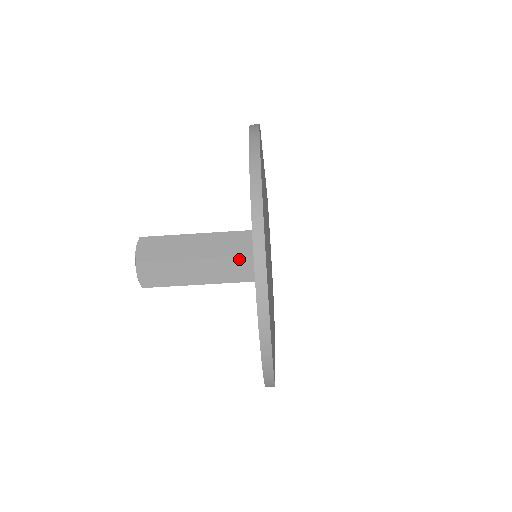
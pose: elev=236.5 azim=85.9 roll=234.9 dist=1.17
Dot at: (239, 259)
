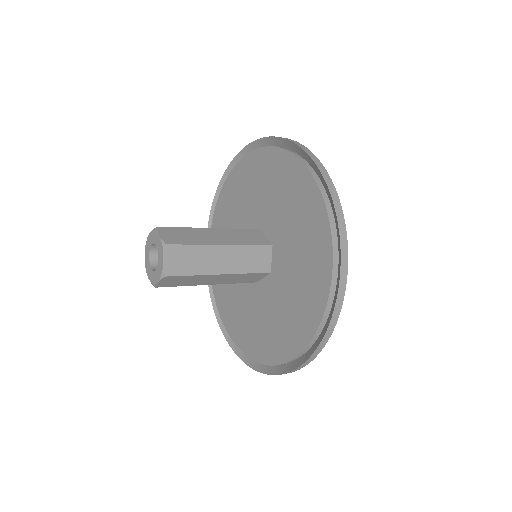
Dot at: (255, 274)
